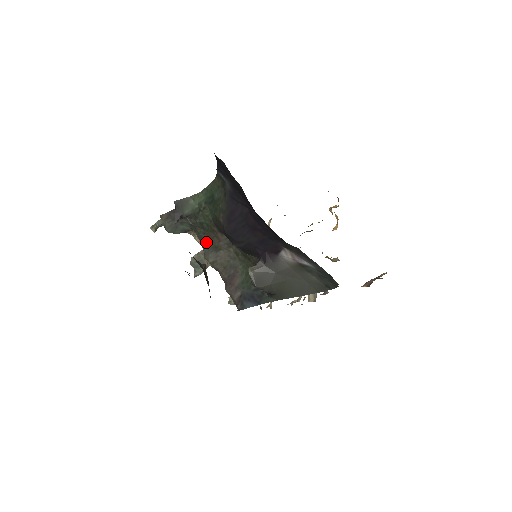
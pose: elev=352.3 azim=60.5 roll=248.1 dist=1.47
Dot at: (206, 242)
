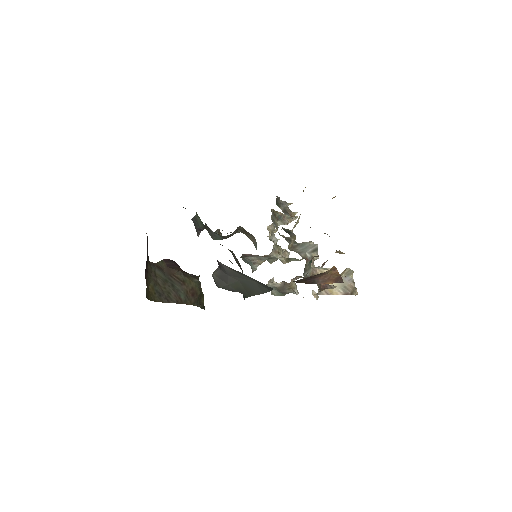
Dot at: occluded
